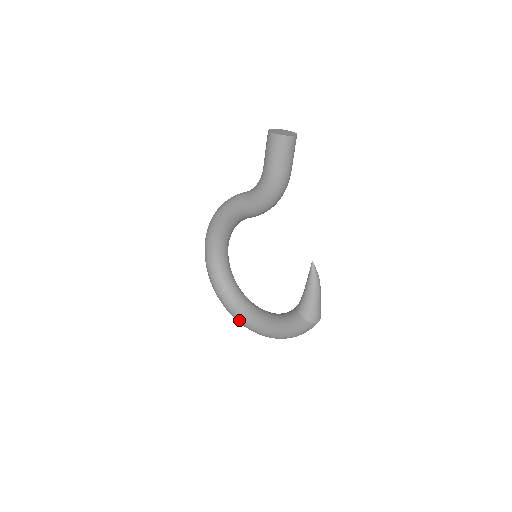
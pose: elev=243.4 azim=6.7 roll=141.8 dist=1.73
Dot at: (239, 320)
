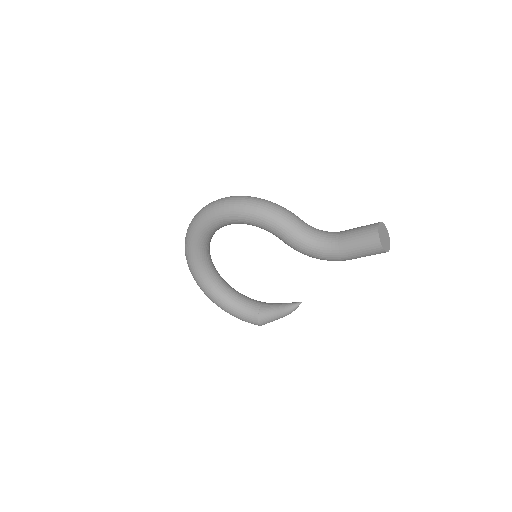
Dot at: (194, 275)
